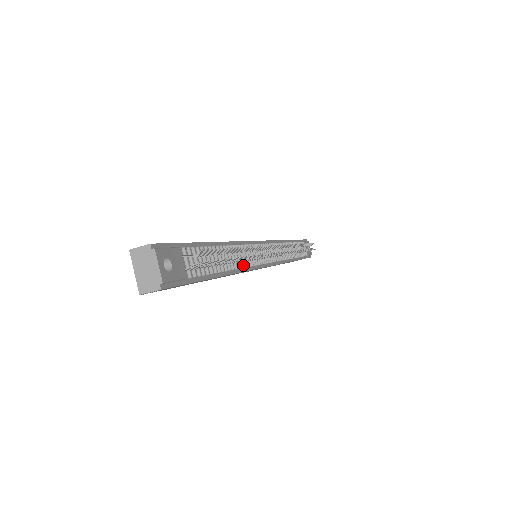
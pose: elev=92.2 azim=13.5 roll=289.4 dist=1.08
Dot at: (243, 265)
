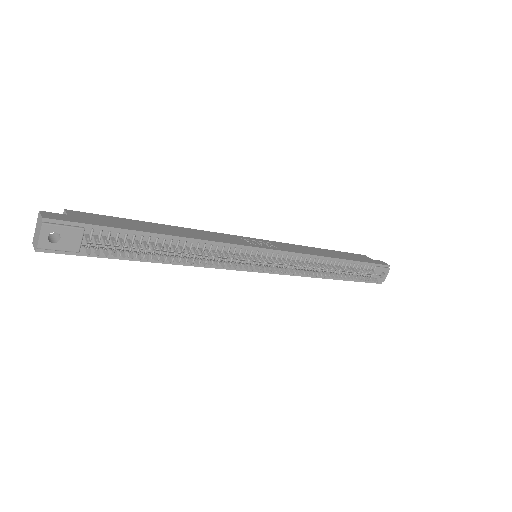
Dot at: occluded
